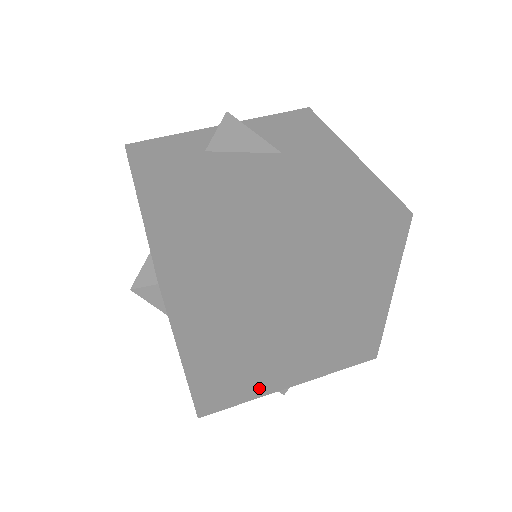
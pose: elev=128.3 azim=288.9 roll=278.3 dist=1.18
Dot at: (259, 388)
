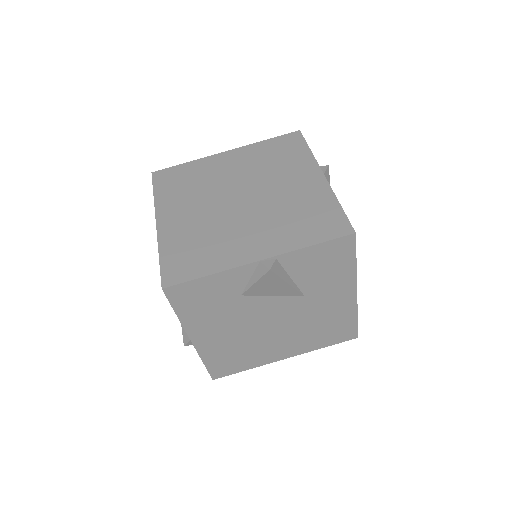
Dot at: occluded
